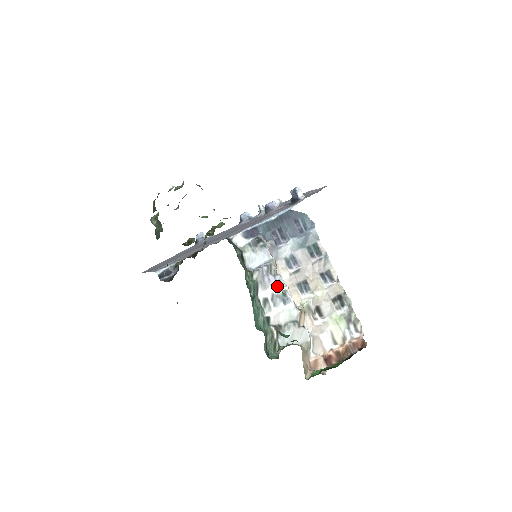
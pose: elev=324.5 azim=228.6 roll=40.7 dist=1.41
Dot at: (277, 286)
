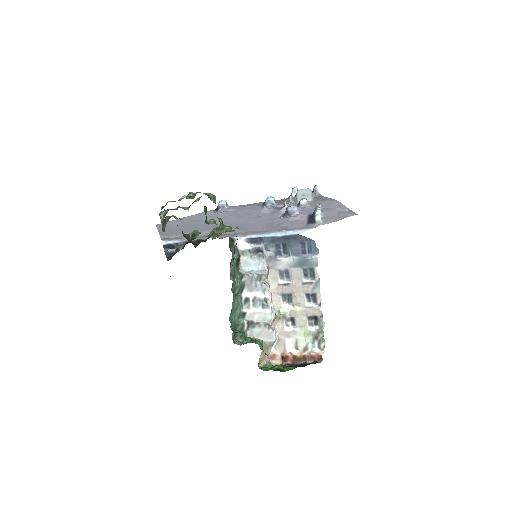
Dot at: (261, 292)
